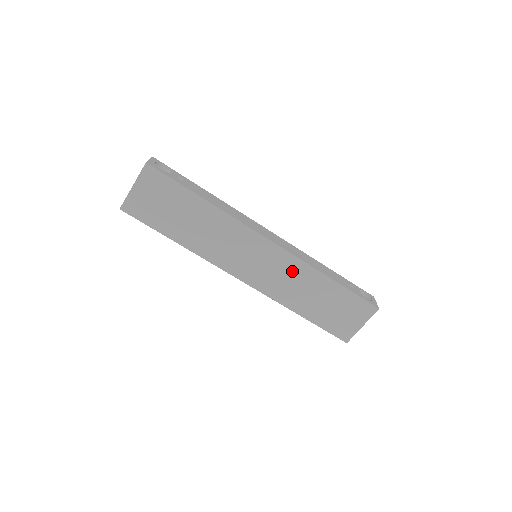
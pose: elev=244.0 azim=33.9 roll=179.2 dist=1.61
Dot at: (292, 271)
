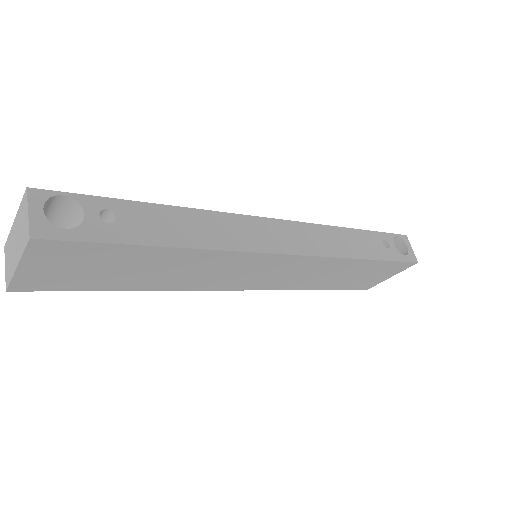
Dot at: (313, 267)
